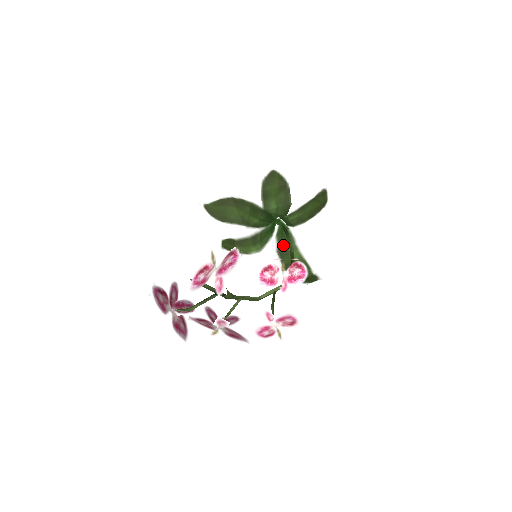
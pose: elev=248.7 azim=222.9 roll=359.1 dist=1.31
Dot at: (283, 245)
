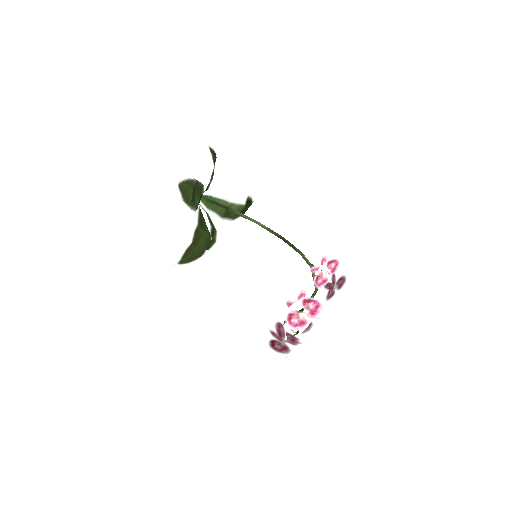
Dot at: (222, 211)
